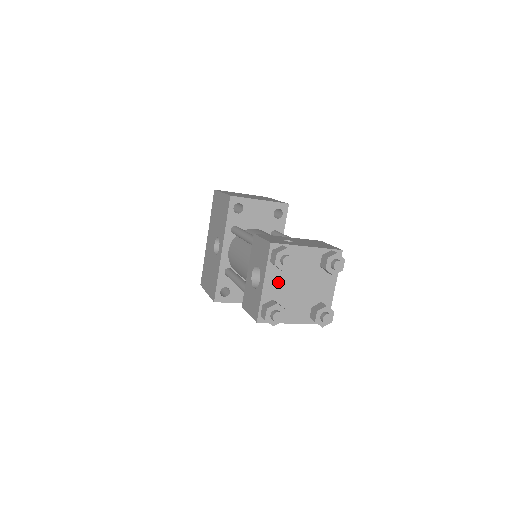
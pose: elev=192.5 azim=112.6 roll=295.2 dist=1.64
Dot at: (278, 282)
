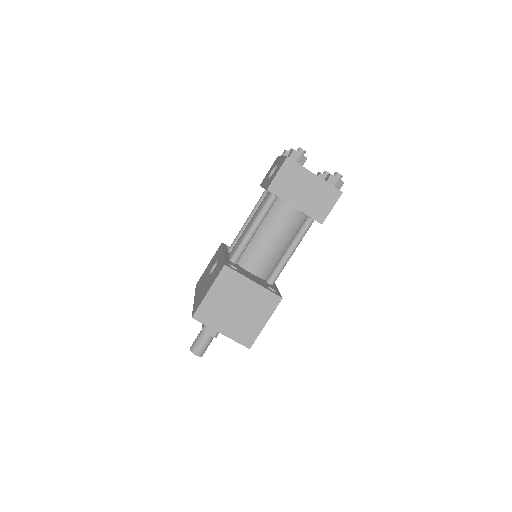
Dot at: occluded
